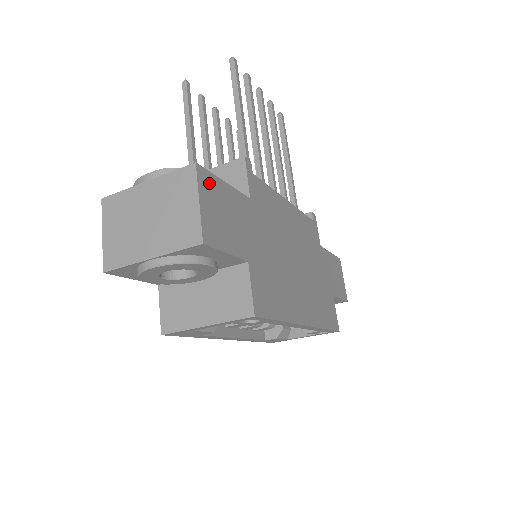
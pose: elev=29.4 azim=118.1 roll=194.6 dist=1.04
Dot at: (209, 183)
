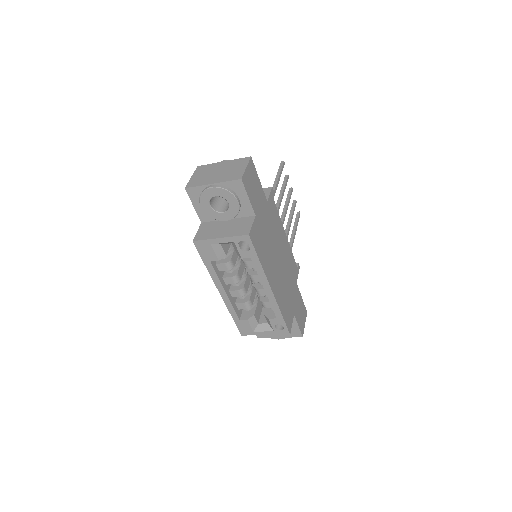
Dot at: (253, 169)
